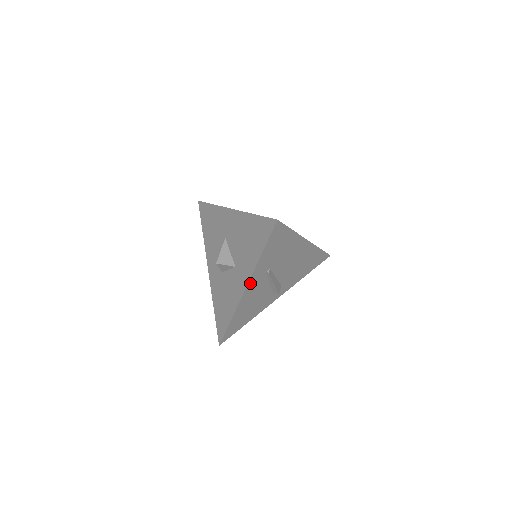
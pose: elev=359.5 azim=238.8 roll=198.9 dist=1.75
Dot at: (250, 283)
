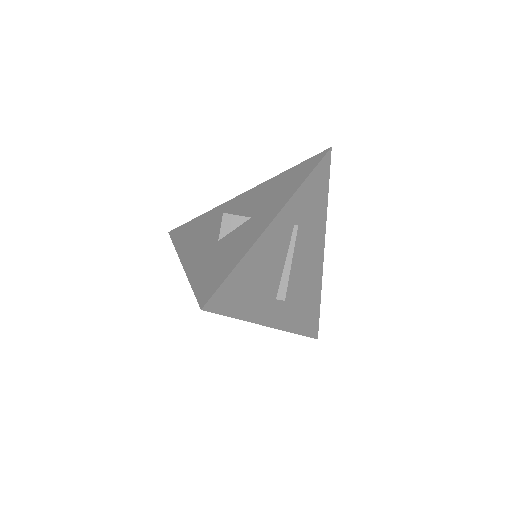
Dot at: (282, 214)
